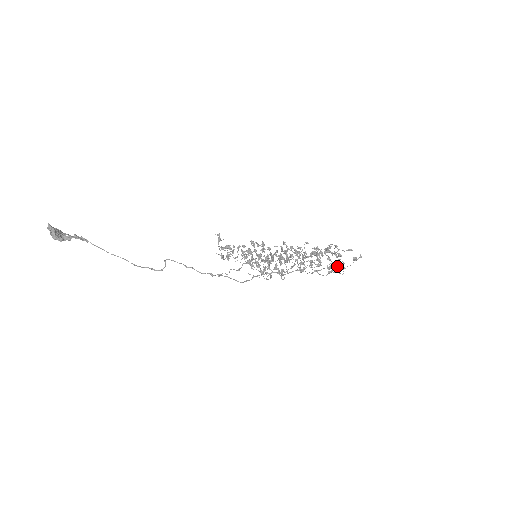
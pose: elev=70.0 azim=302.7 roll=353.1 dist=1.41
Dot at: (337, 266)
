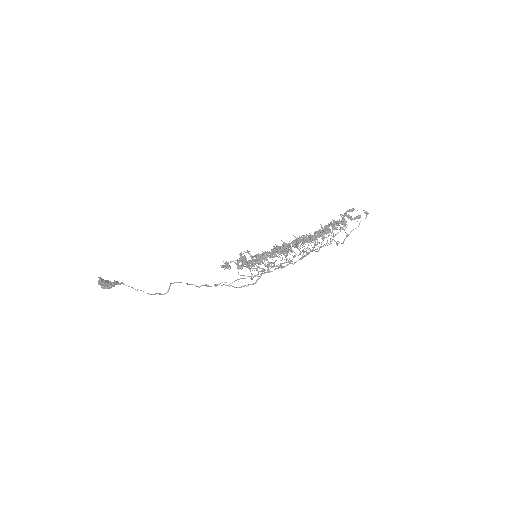
Dot at: (320, 233)
